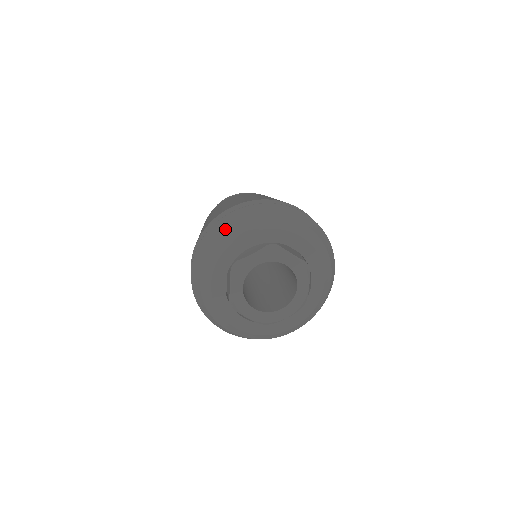
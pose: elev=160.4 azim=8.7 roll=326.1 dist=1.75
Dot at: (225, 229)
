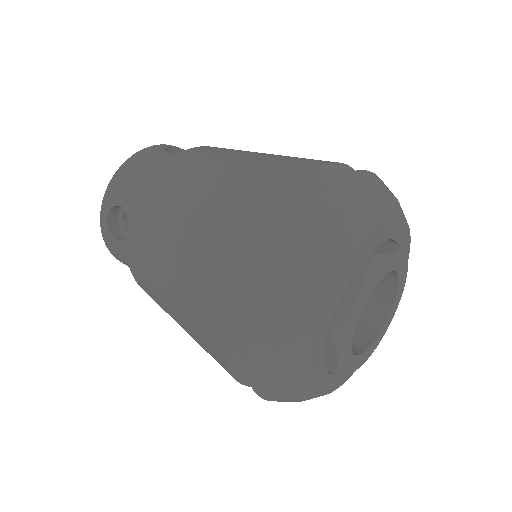
Dot at: (296, 290)
